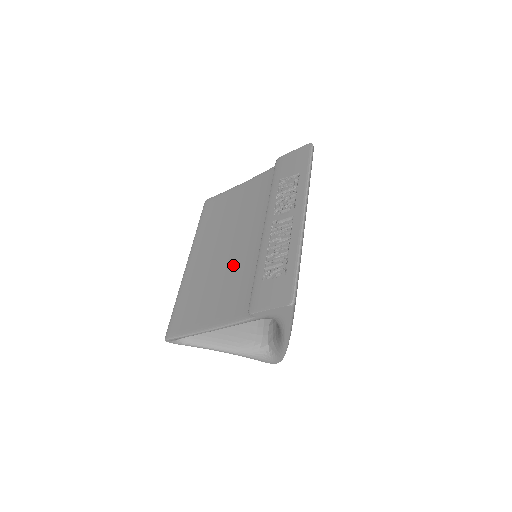
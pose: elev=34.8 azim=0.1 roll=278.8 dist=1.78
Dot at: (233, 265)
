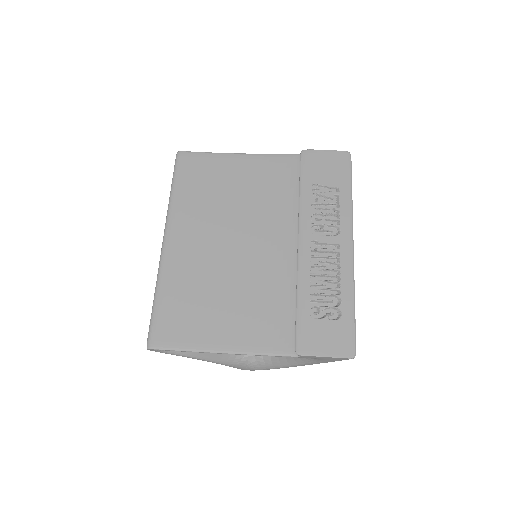
Dot at: (250, 273)
